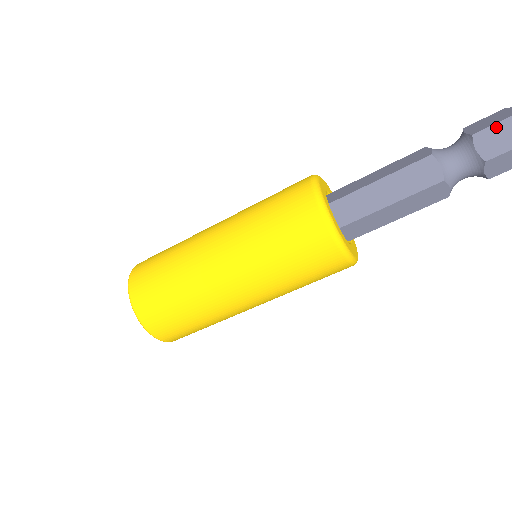
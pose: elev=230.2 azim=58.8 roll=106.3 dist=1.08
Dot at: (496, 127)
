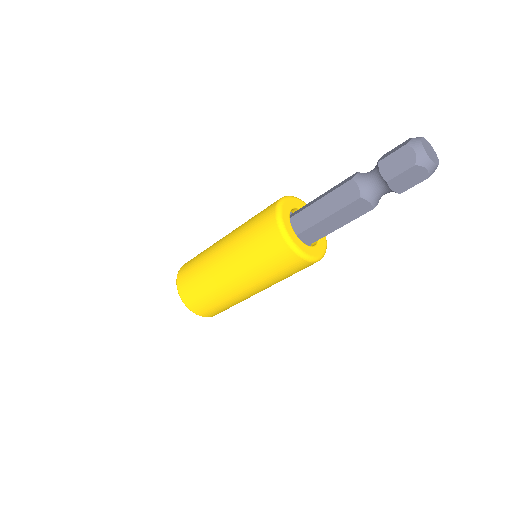
Dot at: (403, 175)
